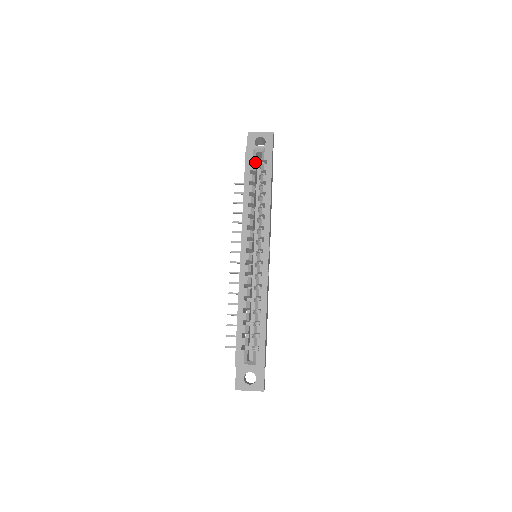
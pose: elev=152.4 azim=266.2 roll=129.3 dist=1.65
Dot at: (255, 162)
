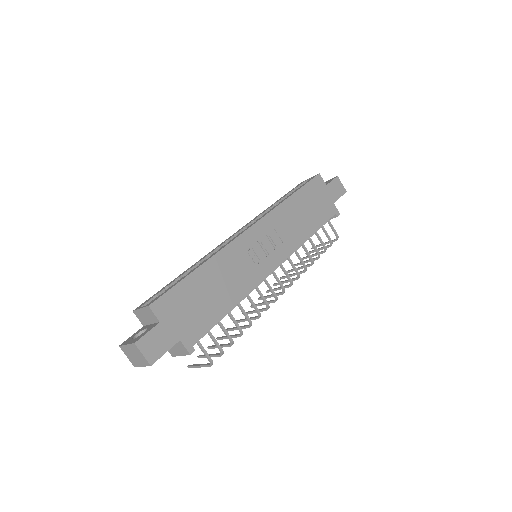
Dot at: occluded
